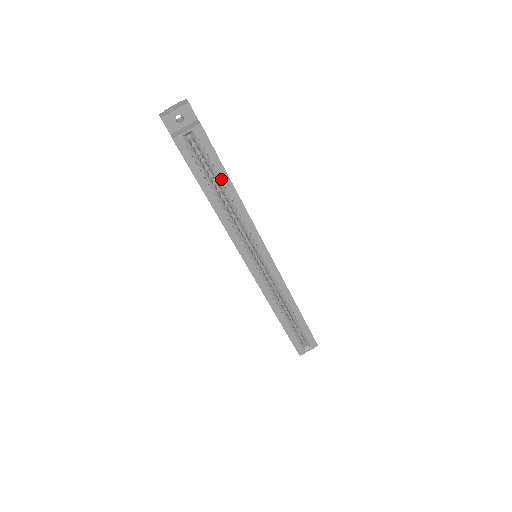
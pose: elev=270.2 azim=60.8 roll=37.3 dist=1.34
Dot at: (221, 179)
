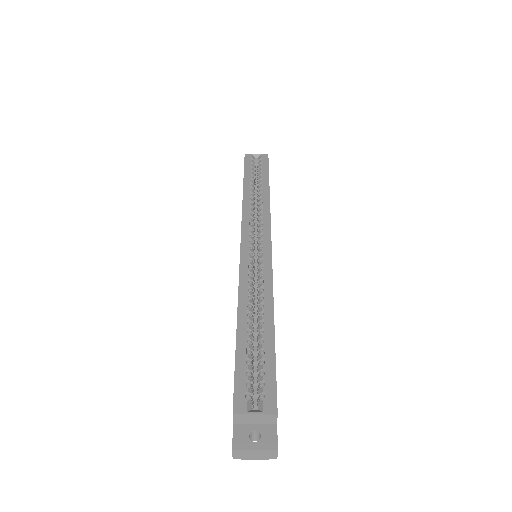
Dot at: (262, 179)
